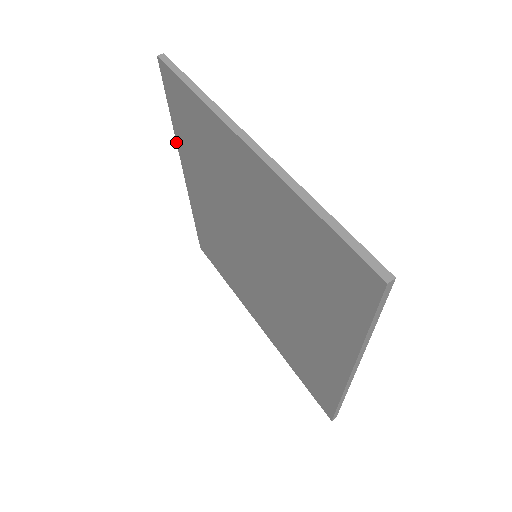
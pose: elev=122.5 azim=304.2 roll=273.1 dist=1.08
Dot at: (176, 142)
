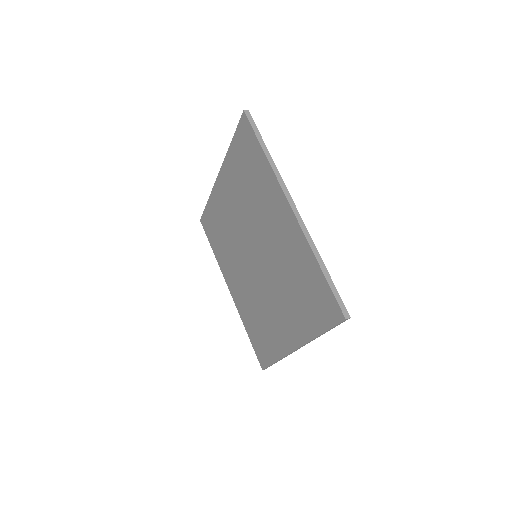
Dot at: (225, 157)
